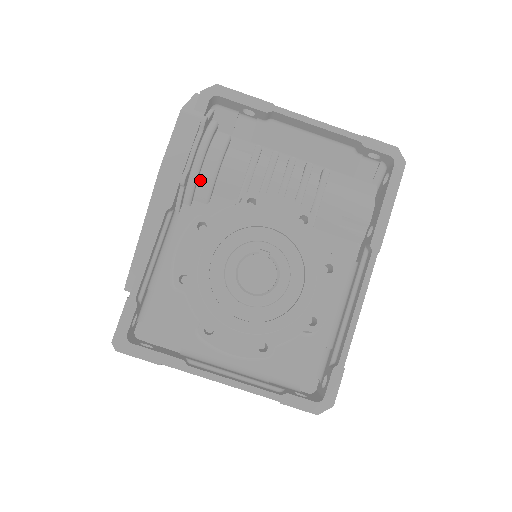
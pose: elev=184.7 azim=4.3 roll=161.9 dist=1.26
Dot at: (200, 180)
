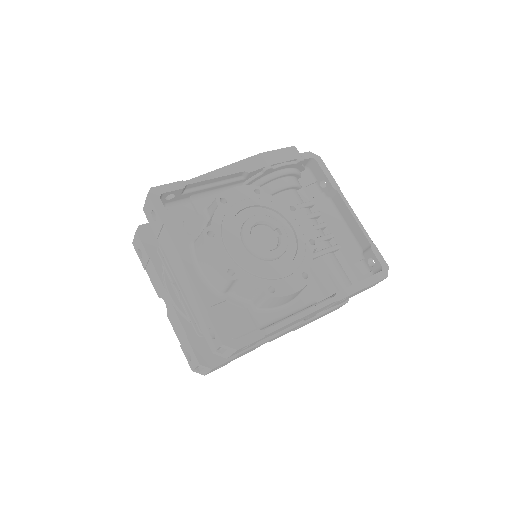
Dot at: (271, 183)
